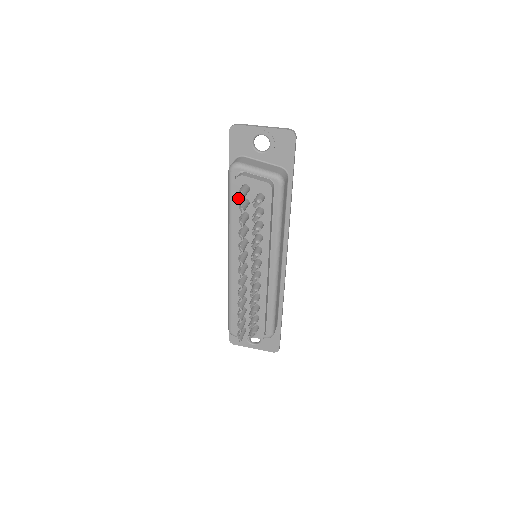
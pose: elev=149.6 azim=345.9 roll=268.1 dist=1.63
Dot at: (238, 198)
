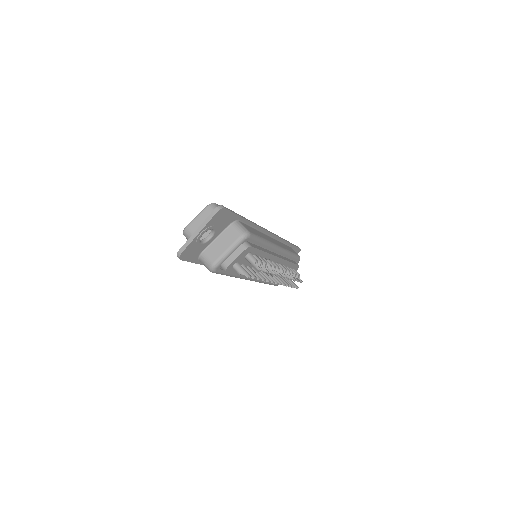
Dot at: (235, 272)
